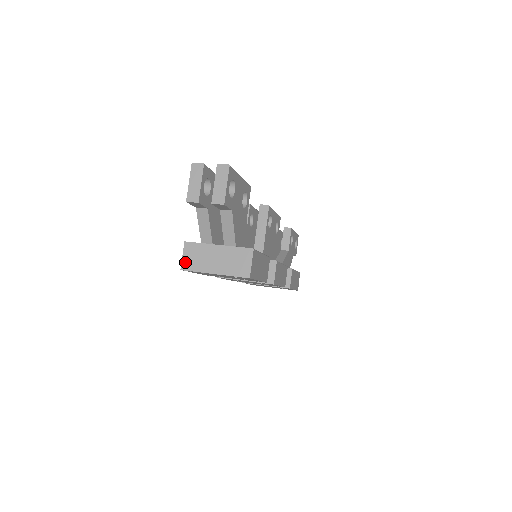
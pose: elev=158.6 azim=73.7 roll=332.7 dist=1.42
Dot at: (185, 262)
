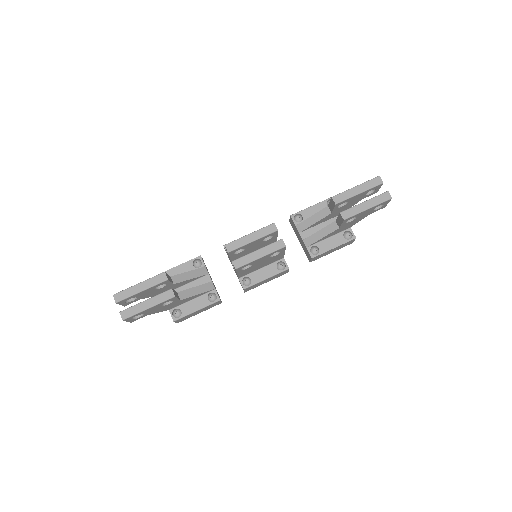
Dot at: occluded
